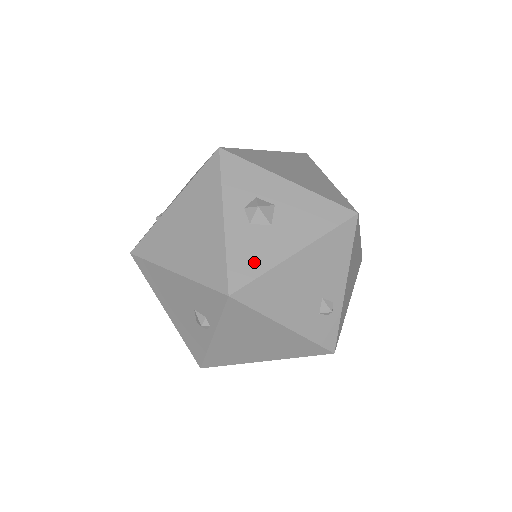
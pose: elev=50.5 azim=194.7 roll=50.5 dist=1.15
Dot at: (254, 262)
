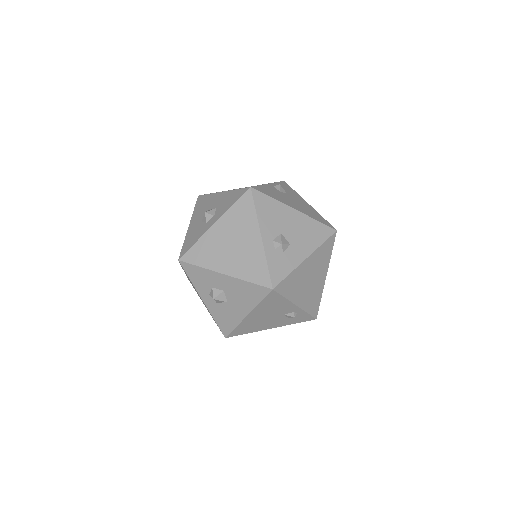
Dot at: (228, 322)
